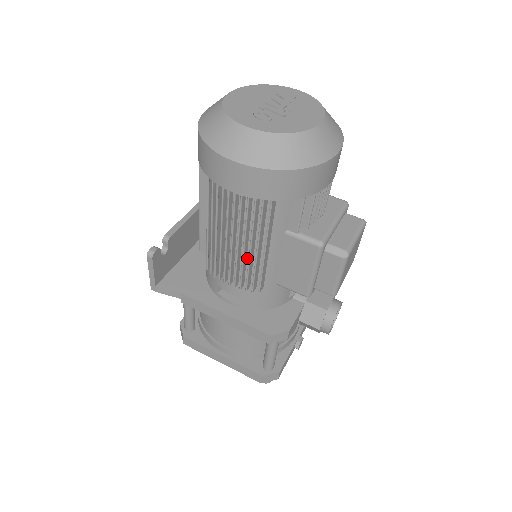
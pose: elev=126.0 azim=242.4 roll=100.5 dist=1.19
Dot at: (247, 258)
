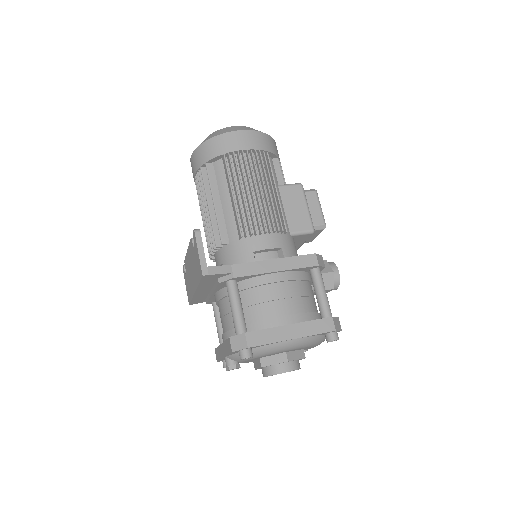
Dot at: (268, 206)
